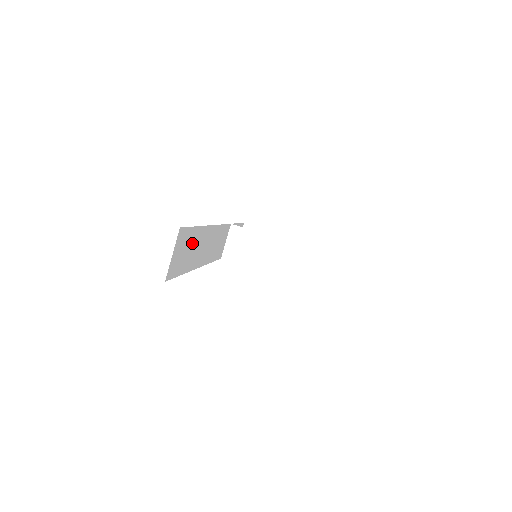
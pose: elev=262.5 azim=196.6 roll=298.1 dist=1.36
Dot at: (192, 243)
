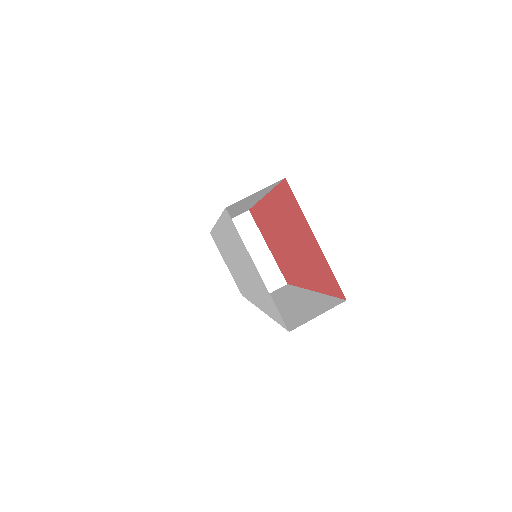
Dot at: (254, 197)
